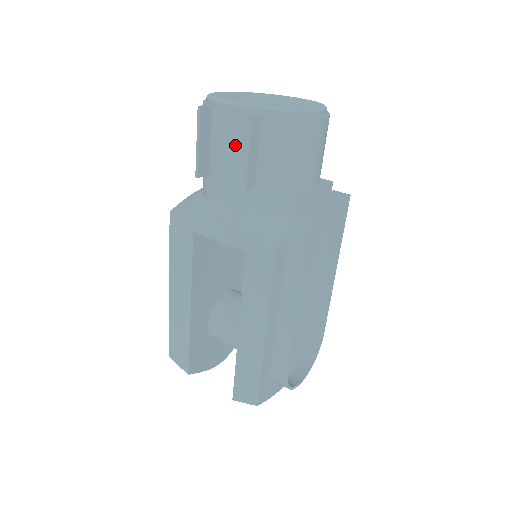
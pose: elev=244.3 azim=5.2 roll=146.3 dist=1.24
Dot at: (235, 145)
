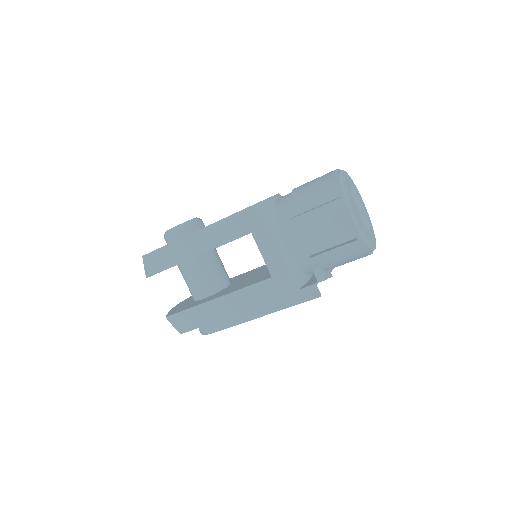
Dot at: (330, 233)
